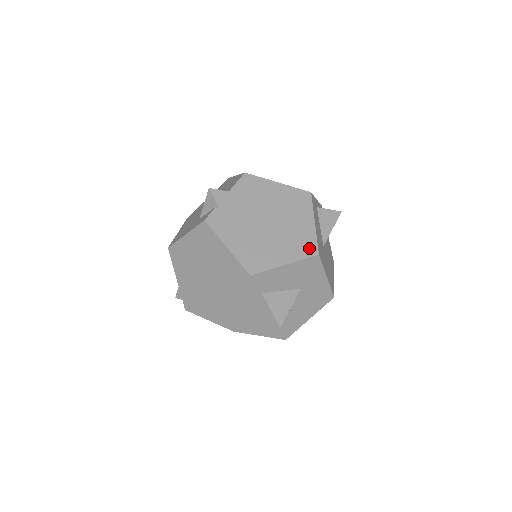
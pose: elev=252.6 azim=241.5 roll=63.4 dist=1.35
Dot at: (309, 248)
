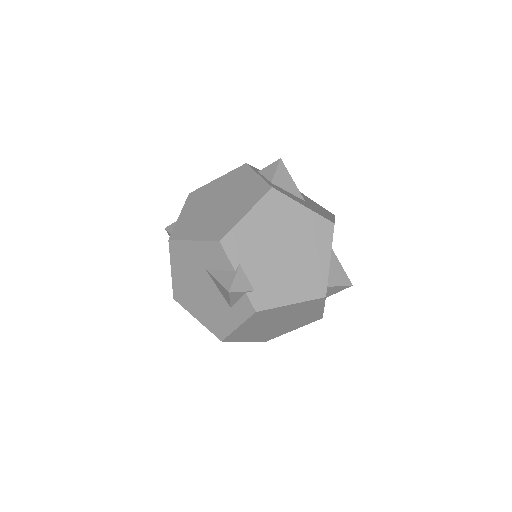
Dot at: (325, 229)
